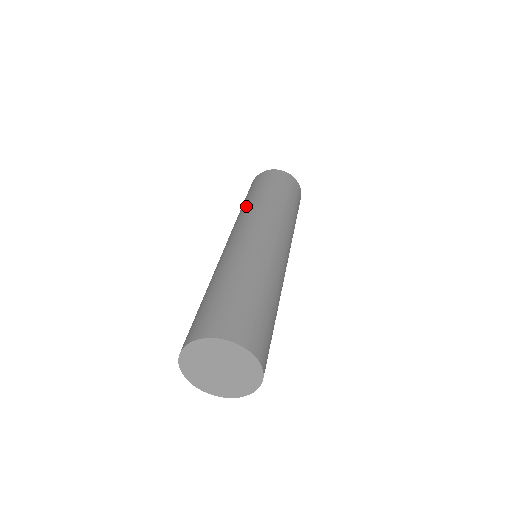
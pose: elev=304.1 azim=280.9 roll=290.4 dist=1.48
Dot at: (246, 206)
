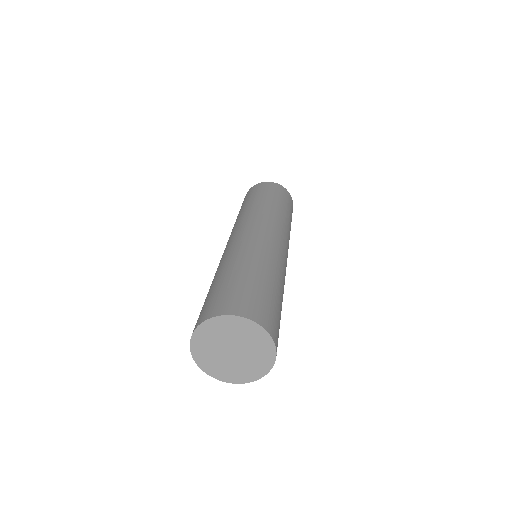
Dot at: (243, 212)
